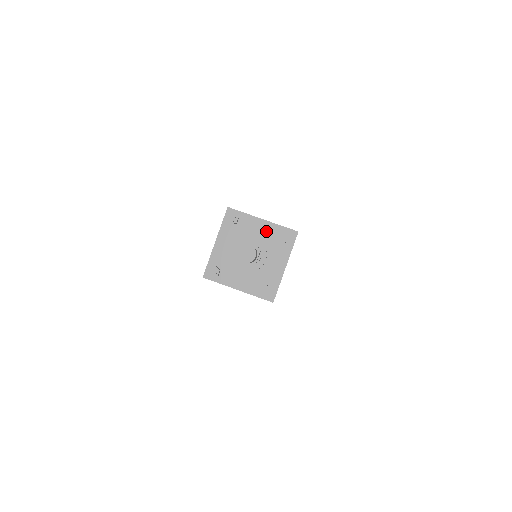
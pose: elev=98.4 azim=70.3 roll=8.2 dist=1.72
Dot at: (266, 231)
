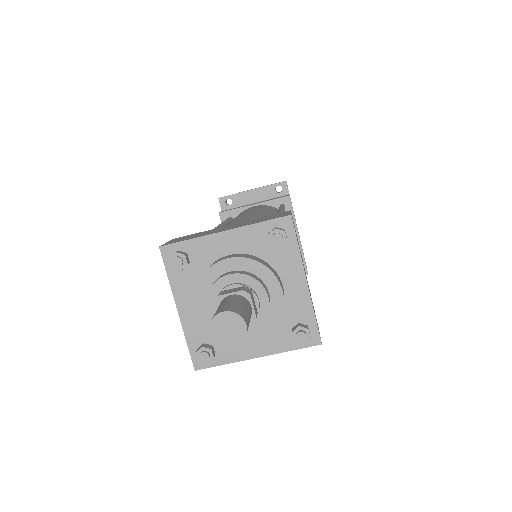
Dot at: (241, 246)
